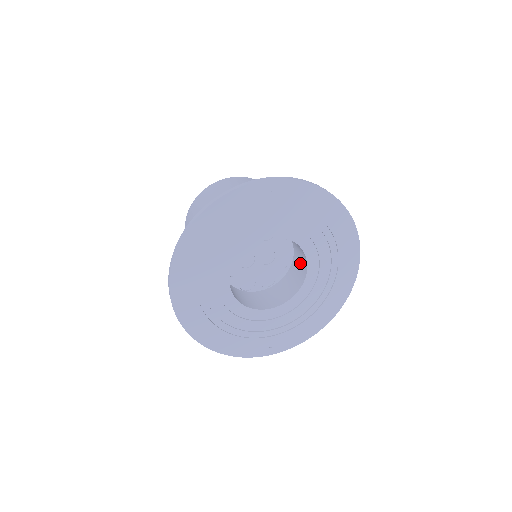
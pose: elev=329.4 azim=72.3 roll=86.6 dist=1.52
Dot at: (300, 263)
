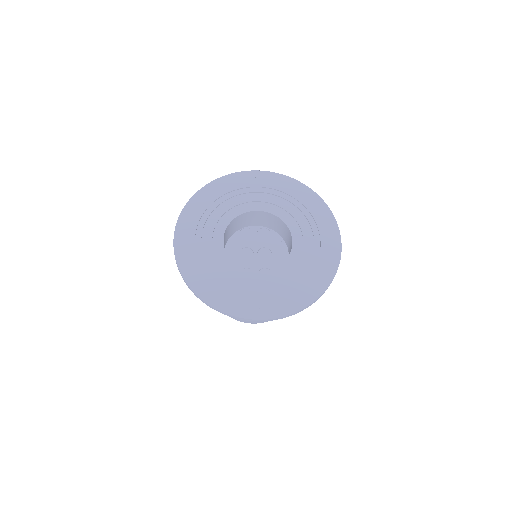
Dot at: (290, 249)
